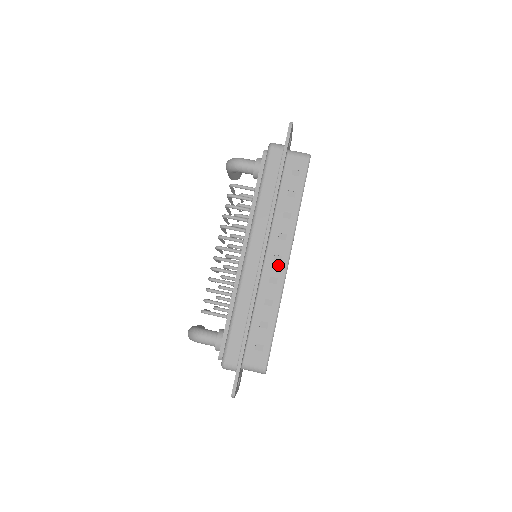
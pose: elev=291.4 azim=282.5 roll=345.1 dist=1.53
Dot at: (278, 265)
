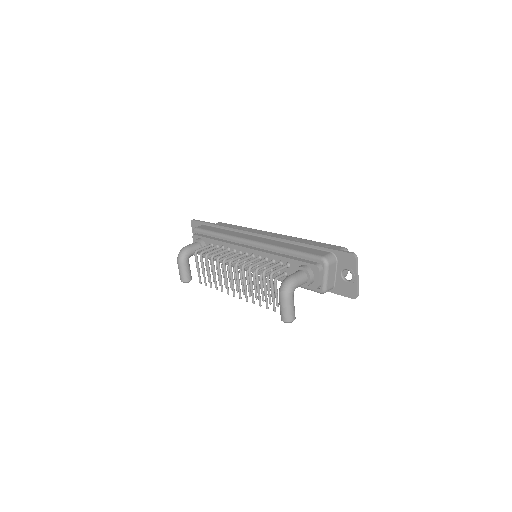
Dot at: (272, 235)
